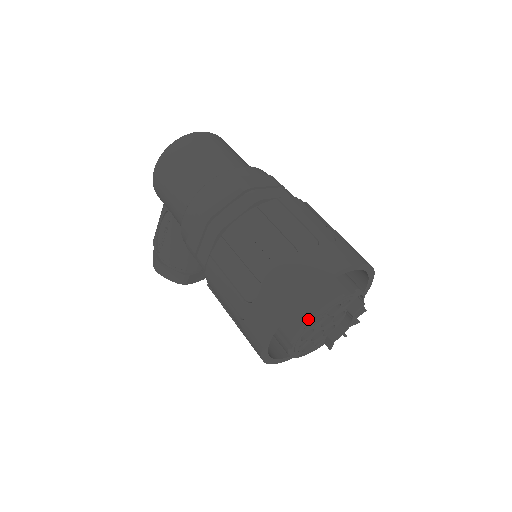
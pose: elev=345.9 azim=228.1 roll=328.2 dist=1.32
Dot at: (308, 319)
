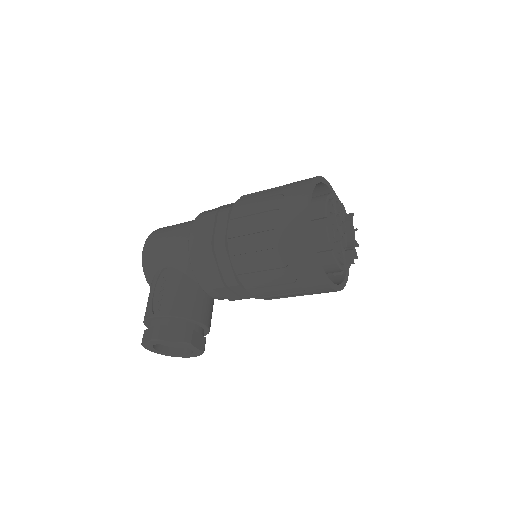
Dot at: (326, 197)
